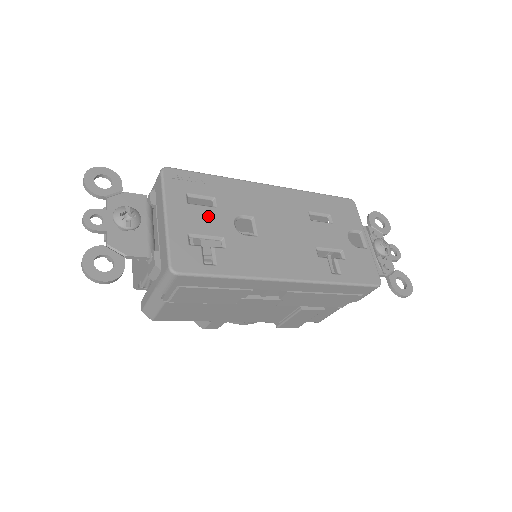
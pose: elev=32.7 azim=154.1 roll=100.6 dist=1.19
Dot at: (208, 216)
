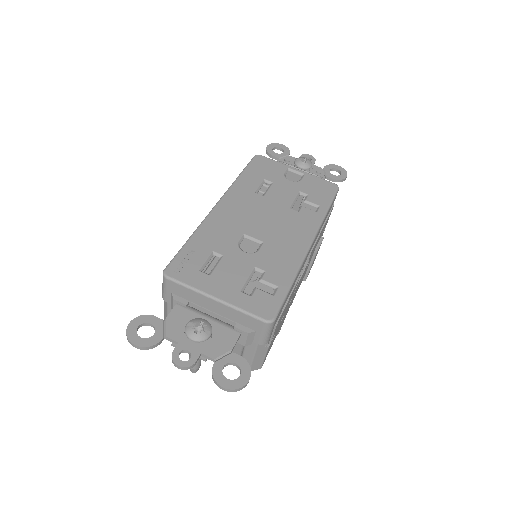
Dot at: (229, 267)
